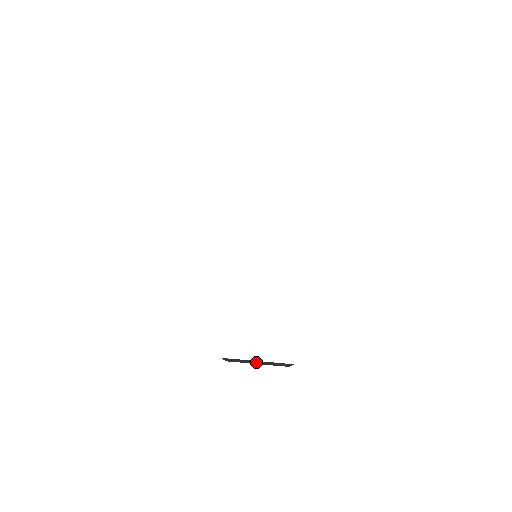
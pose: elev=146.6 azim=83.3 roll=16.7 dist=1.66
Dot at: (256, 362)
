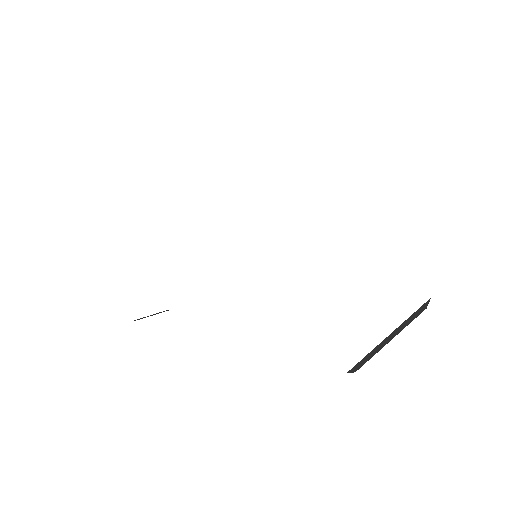
Dot at: (389, 338)
